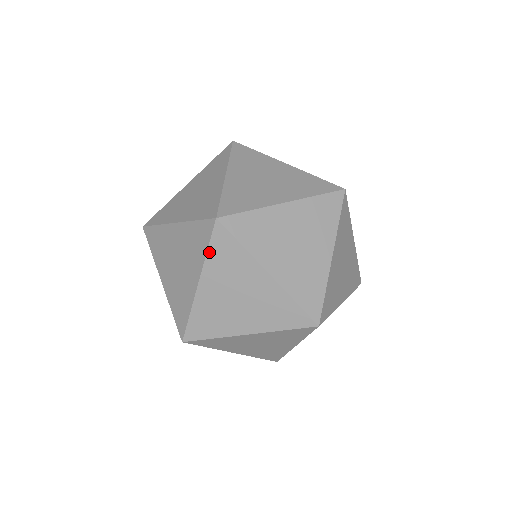
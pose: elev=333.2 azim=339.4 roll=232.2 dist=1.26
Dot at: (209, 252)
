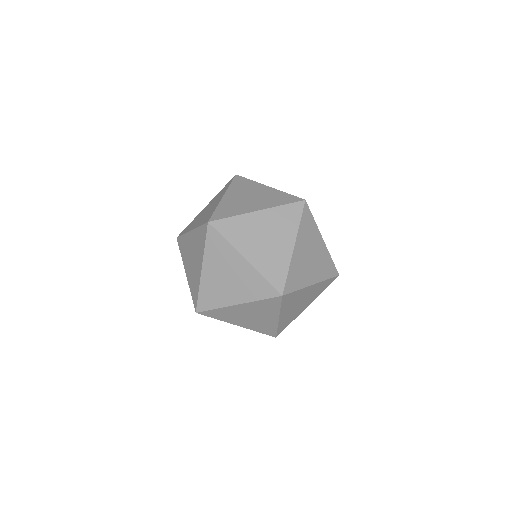
Dot at: (301, 223)
